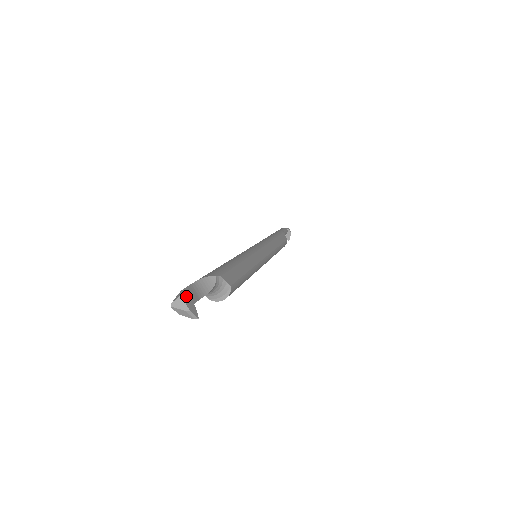
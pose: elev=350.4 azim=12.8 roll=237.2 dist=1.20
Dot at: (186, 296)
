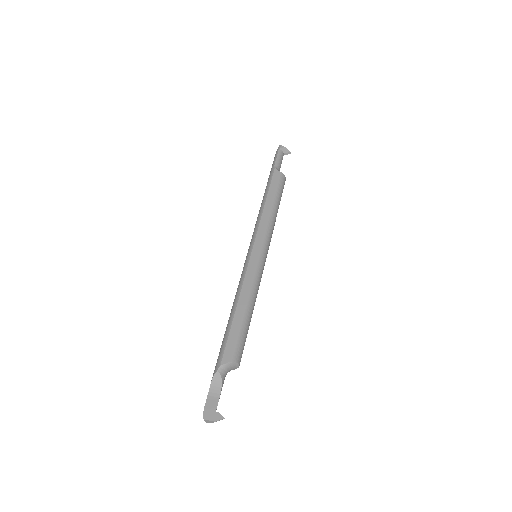
Dot at: (208, 413)
